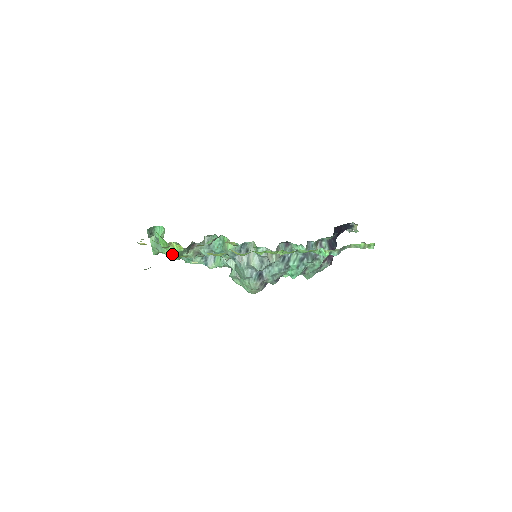
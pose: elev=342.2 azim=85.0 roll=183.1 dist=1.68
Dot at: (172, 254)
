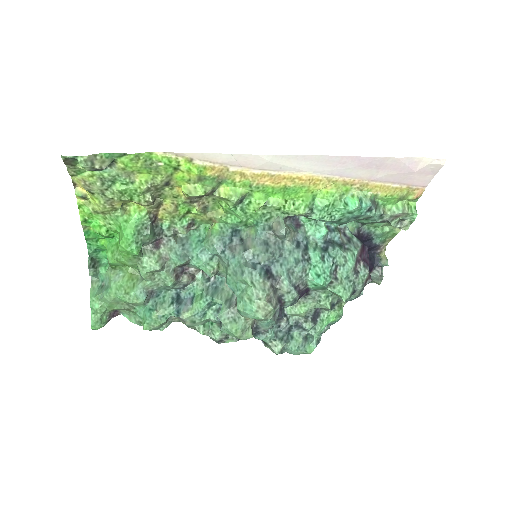
Dot at: (126, 228)
